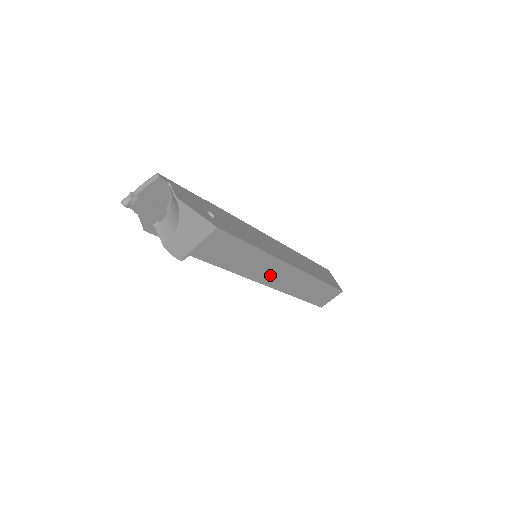
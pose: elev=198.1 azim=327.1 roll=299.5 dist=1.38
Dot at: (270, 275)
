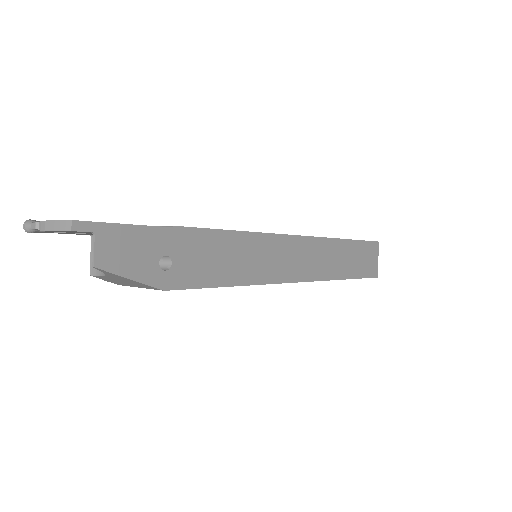
Dot at: occluded
